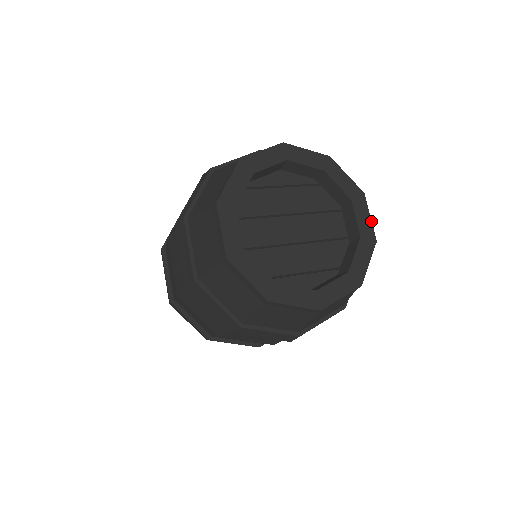
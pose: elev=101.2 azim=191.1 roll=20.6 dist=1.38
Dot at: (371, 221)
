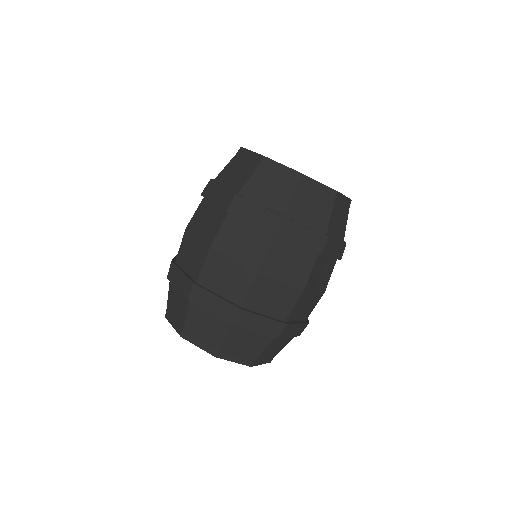
Dot at: occluded
